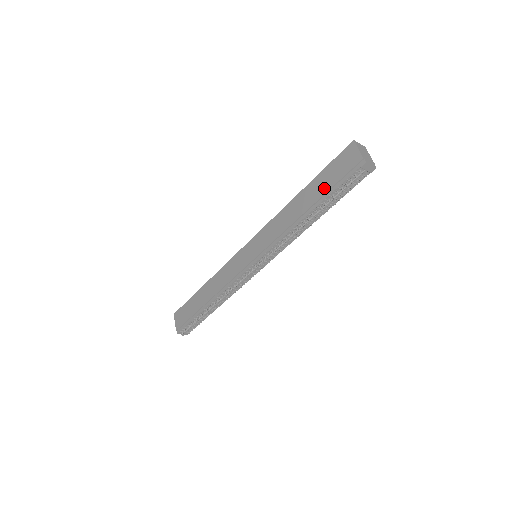
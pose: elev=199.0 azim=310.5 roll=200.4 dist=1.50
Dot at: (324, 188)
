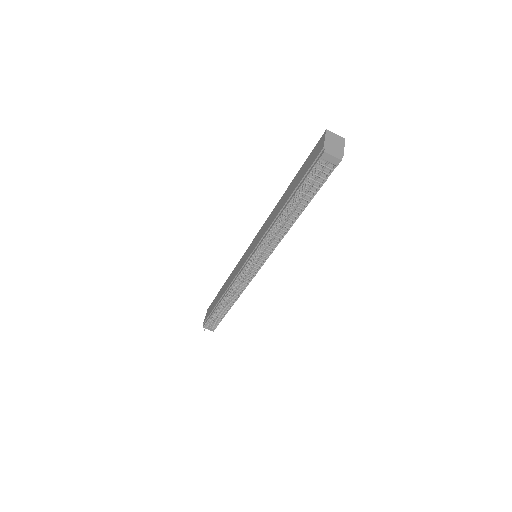
Dot at: (297, 183)
